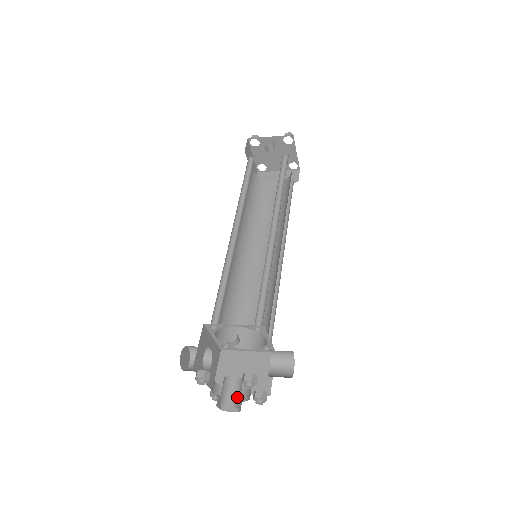
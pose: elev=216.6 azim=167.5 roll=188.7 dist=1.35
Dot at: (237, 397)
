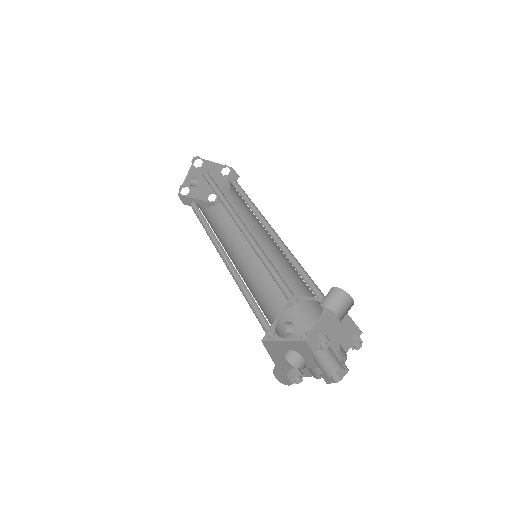
Dot at: (333, 362)
